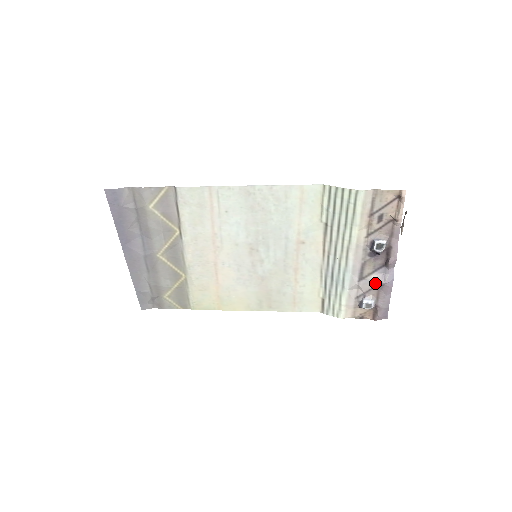
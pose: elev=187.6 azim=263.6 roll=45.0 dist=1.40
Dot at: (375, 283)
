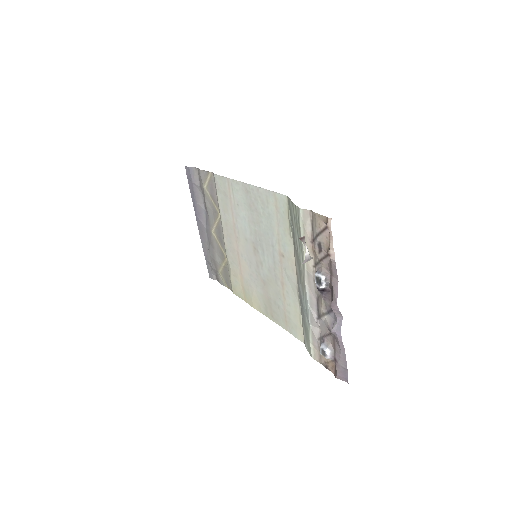
Dot at: (327, 328)
